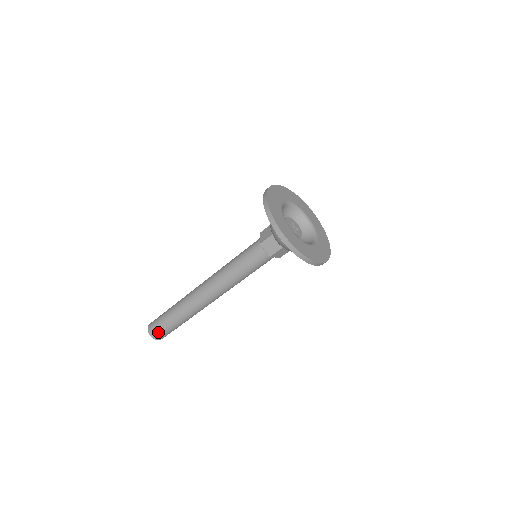
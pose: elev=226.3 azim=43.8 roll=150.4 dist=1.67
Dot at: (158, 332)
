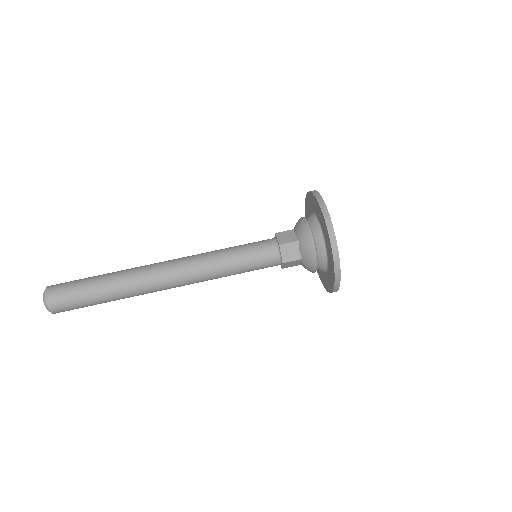
Dot at: (64, 302)
